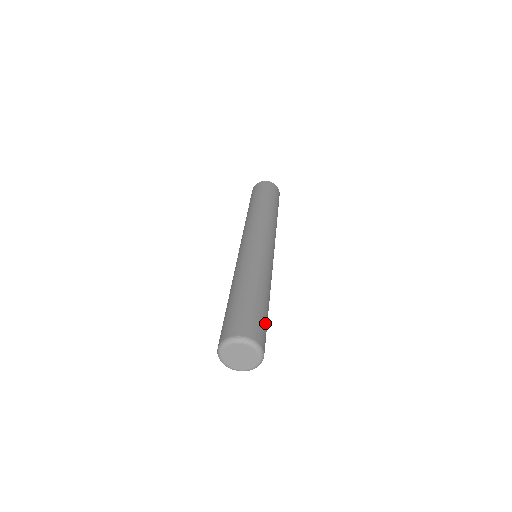
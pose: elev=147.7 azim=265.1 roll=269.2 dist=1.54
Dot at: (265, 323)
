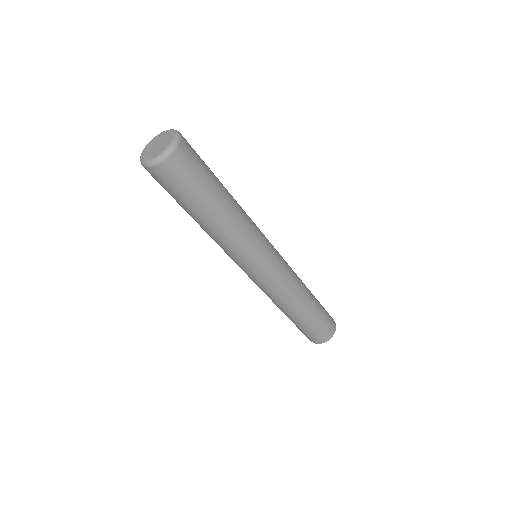
Dot at: (204, 167)
